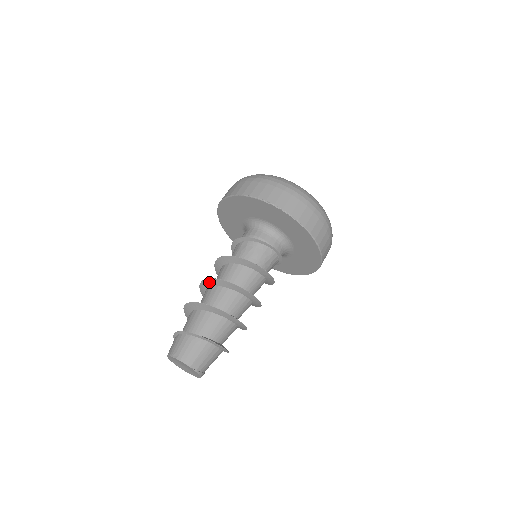
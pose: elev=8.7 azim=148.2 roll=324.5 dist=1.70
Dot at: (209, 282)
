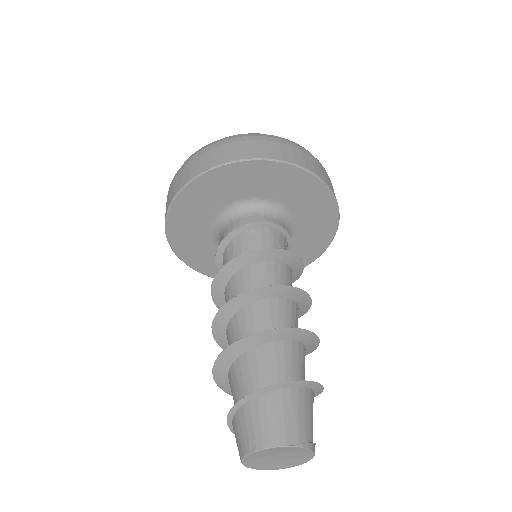
Dot at: (221, 319)
